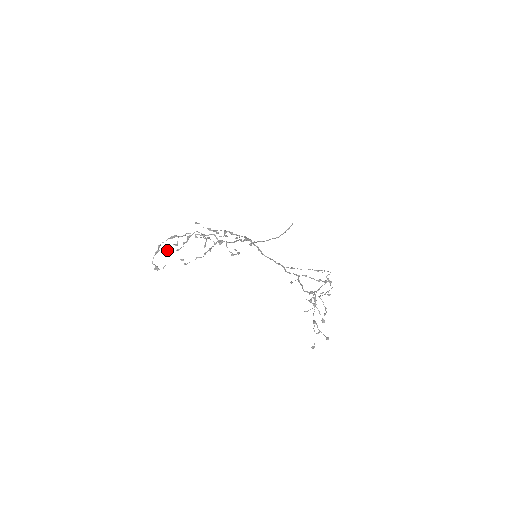
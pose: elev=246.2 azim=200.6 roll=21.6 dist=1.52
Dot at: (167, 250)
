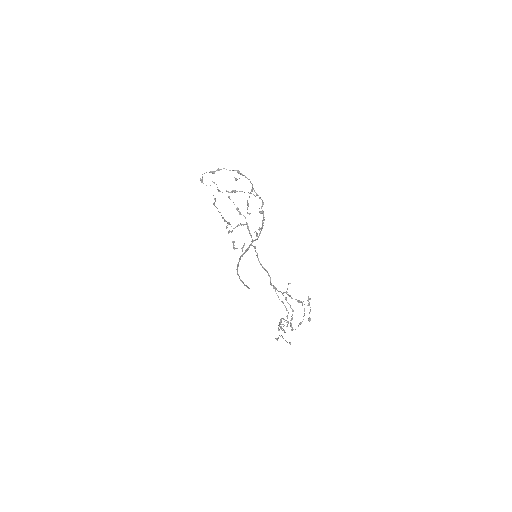
Dot at: occluded
